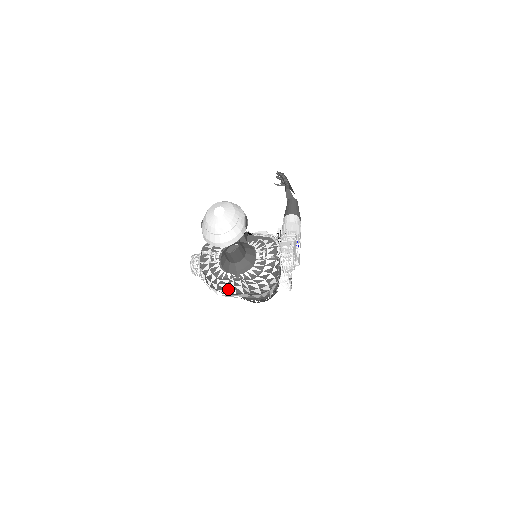
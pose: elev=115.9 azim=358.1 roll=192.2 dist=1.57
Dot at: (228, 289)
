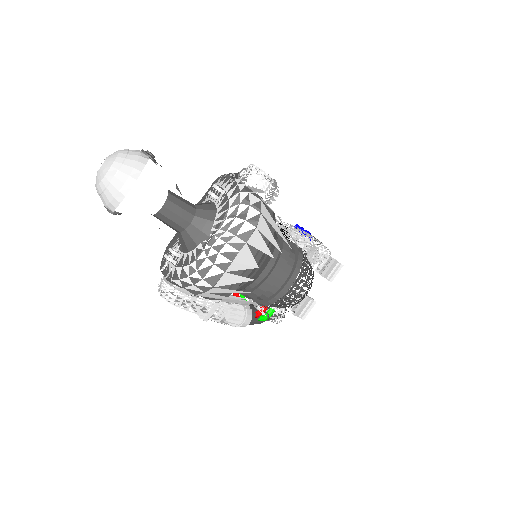
Dot at: (214, 264)
